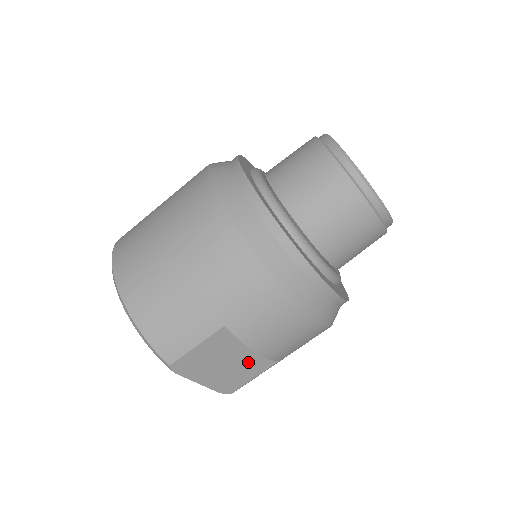
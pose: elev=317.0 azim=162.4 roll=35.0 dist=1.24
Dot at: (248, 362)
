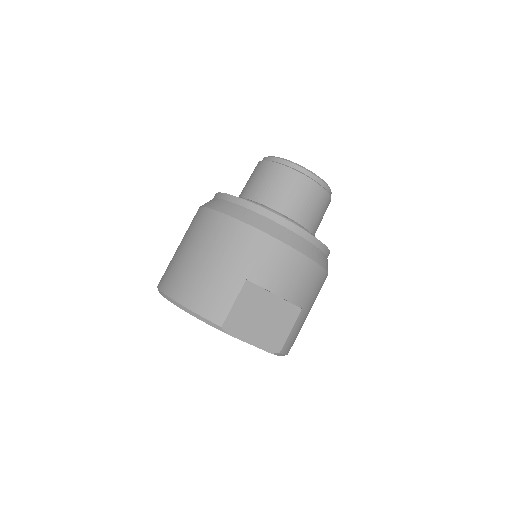
Dot at: (278, 314)
